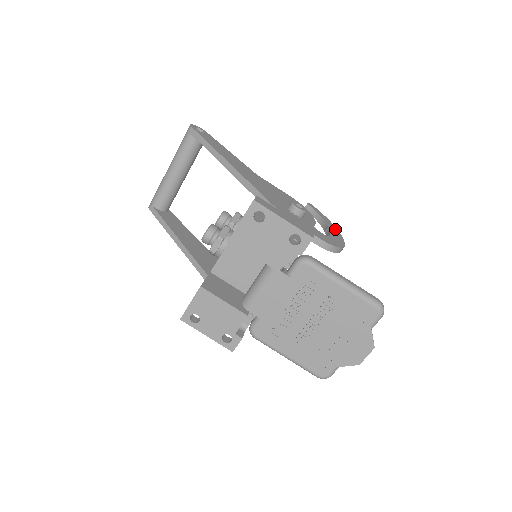
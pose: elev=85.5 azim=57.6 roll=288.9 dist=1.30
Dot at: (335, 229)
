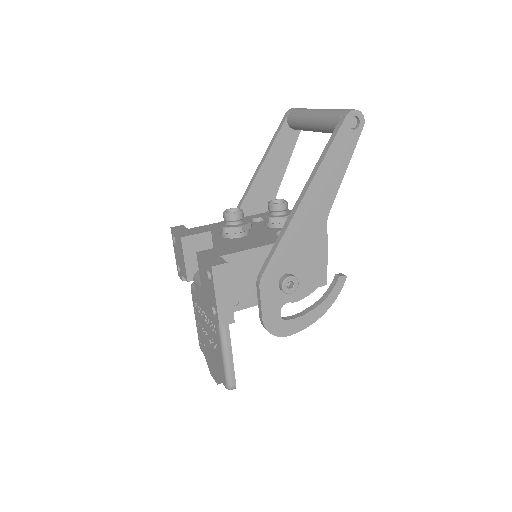
Dot at: (316, 316)
